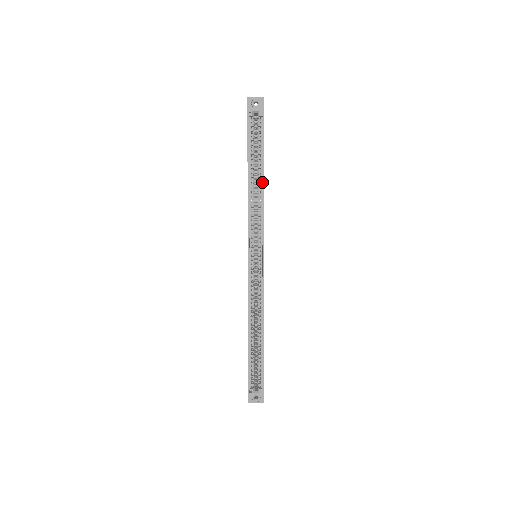
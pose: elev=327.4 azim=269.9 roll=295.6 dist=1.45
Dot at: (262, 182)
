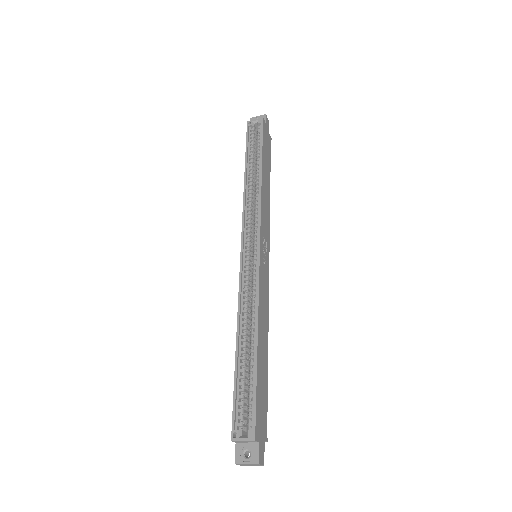
Dot at: (260, 175)
